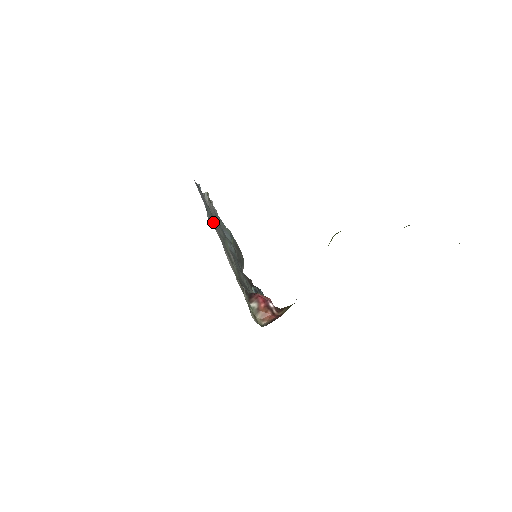
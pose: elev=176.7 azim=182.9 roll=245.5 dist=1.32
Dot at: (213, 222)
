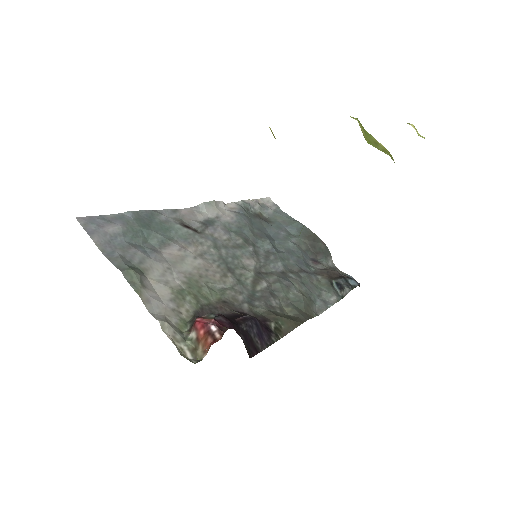
Dot at: (116, 254)
